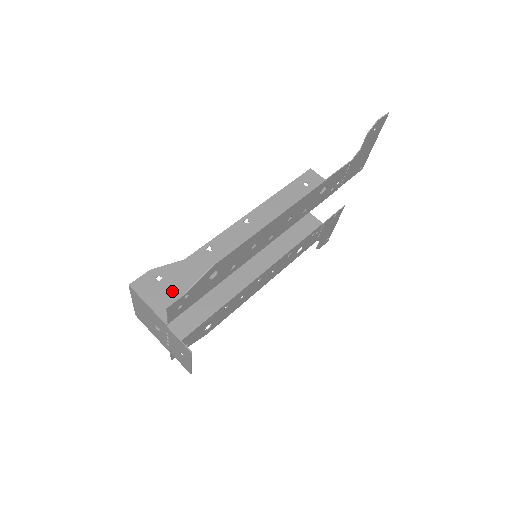
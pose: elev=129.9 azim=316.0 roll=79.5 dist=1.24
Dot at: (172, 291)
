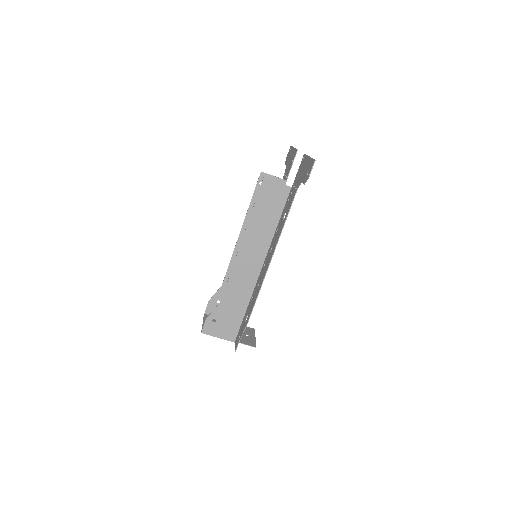
Dot at: (226, 324)
